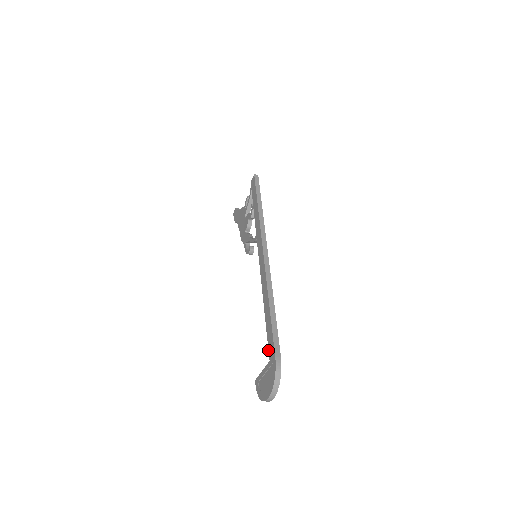
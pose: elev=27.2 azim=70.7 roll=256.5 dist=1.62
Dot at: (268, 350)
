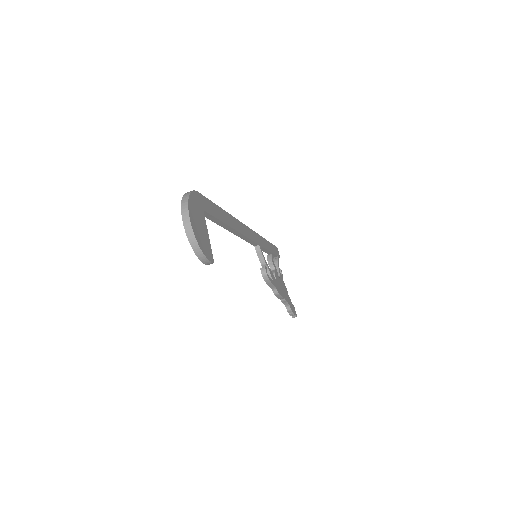
Dot at: occluded
